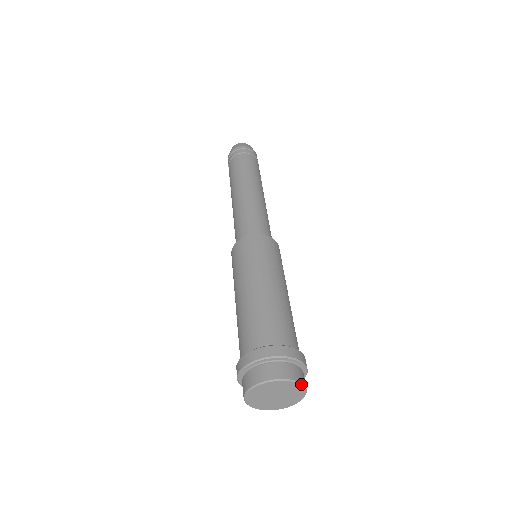
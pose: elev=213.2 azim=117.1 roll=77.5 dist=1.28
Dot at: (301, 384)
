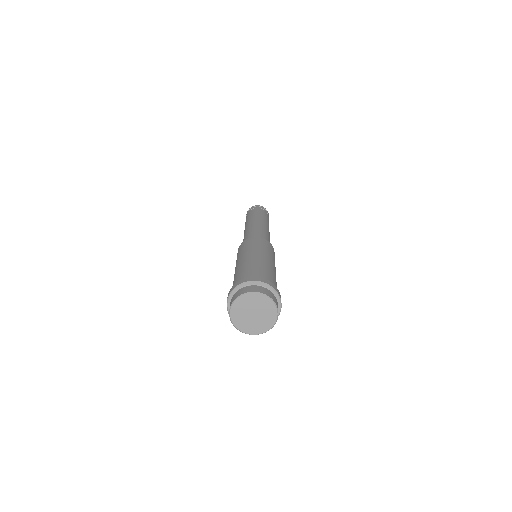
Dot at: (266, 295)
